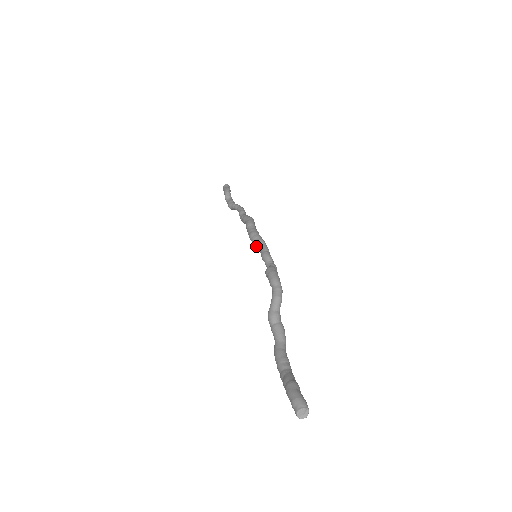
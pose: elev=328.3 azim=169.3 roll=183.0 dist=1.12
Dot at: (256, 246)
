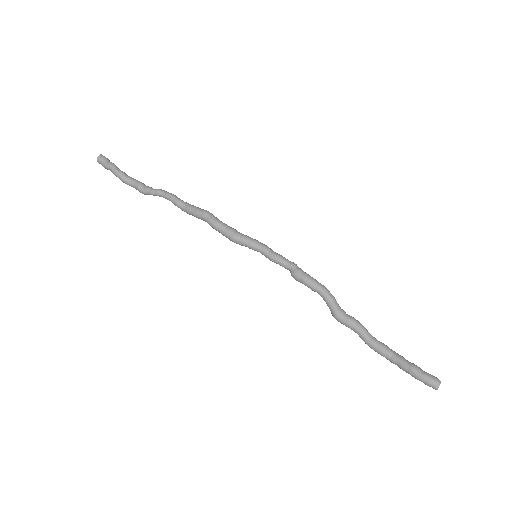
Dot at: occluded
